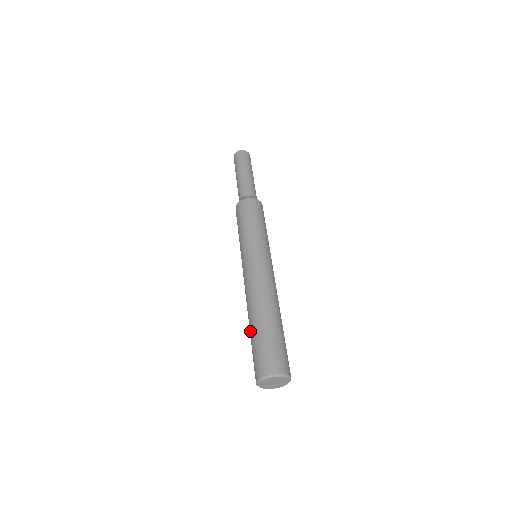
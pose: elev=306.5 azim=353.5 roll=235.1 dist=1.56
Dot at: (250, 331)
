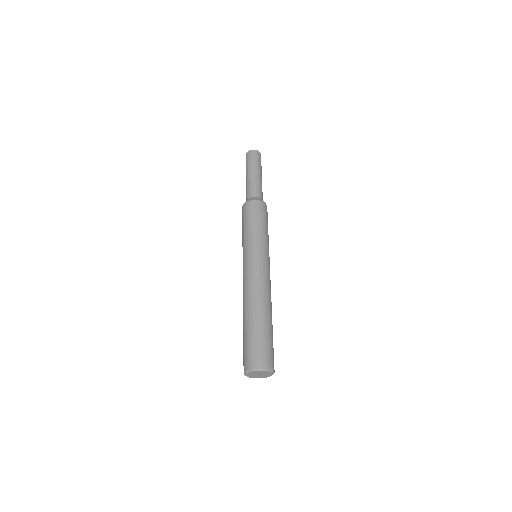
Dot at: (243, 328)
